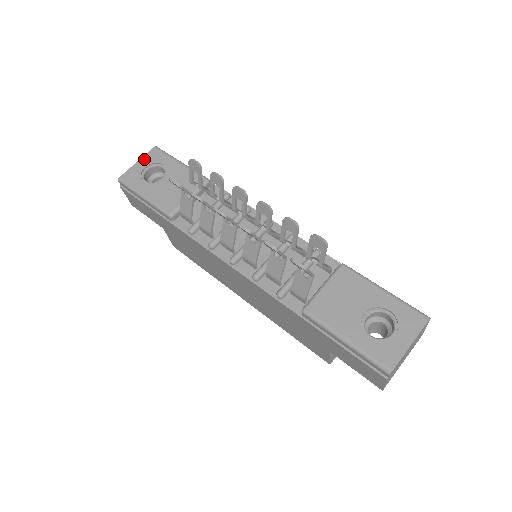
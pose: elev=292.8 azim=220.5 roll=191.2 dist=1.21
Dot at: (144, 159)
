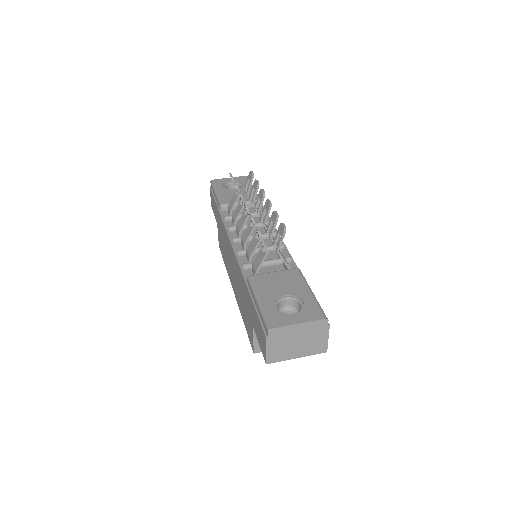
Dot at: (235, 178)
